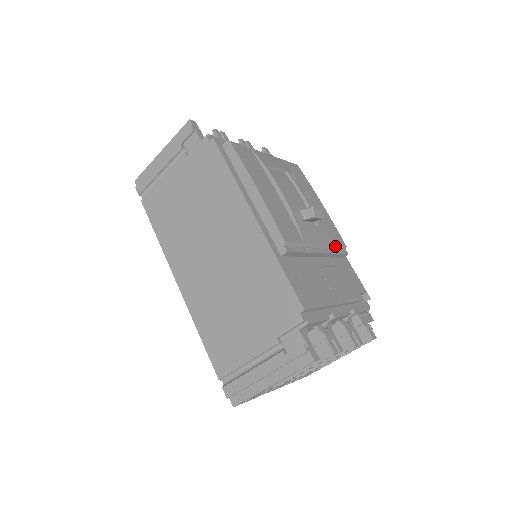
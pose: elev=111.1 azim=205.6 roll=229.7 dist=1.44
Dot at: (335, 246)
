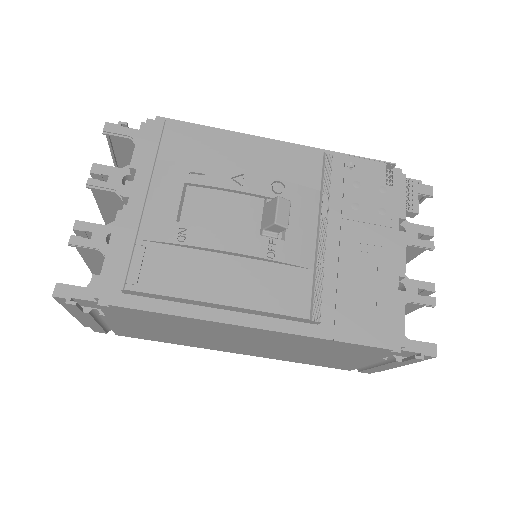
Dot at: (321, 184)
